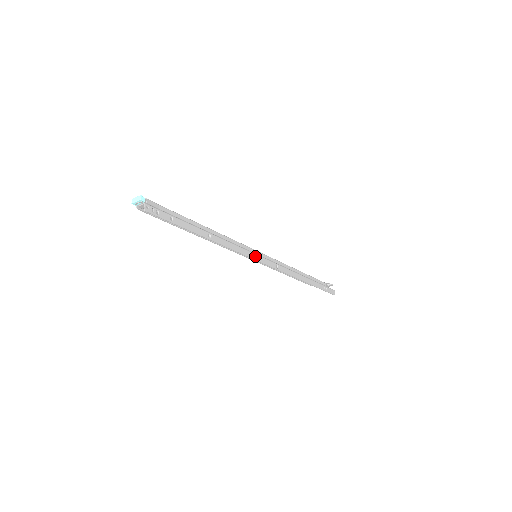
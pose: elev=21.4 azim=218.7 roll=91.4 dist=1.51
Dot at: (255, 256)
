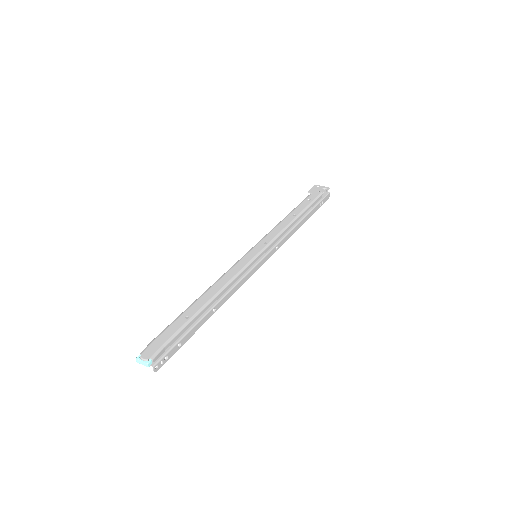
Dot at: (256, 267)
